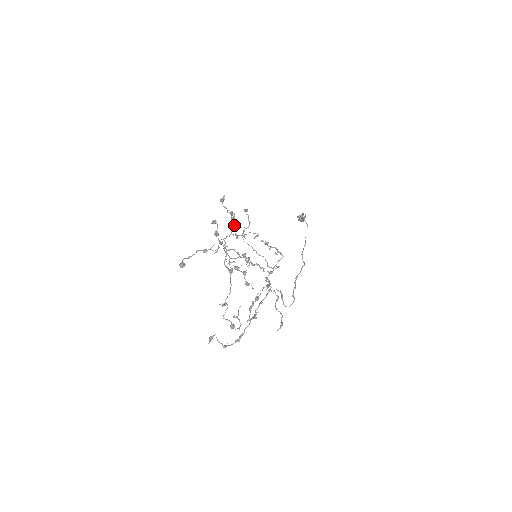
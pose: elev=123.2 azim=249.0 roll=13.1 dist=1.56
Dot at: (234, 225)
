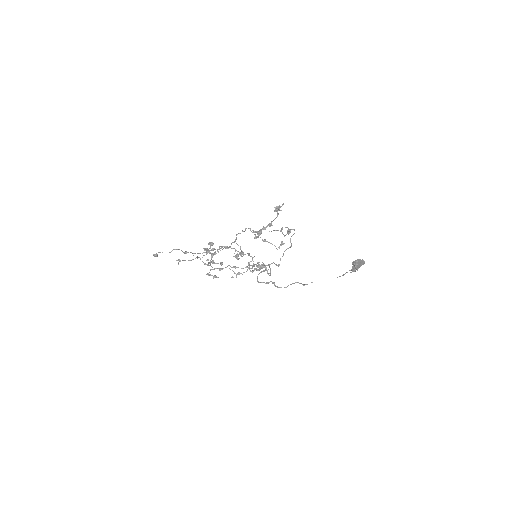
Dot at: occluded
